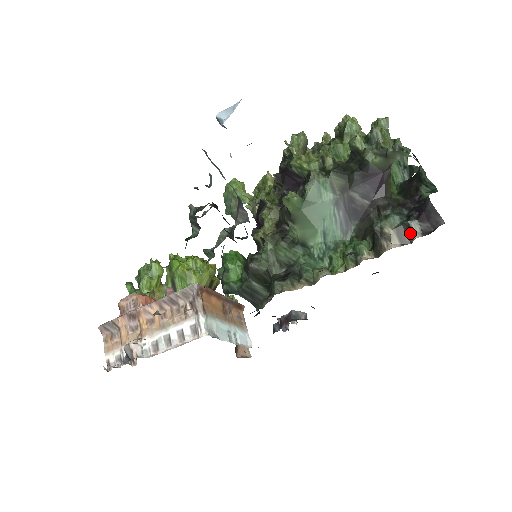
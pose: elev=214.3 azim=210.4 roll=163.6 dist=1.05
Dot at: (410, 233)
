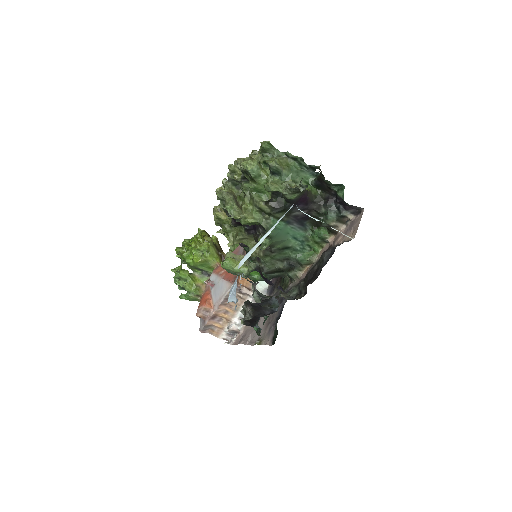
Dot at: (346, 218)
